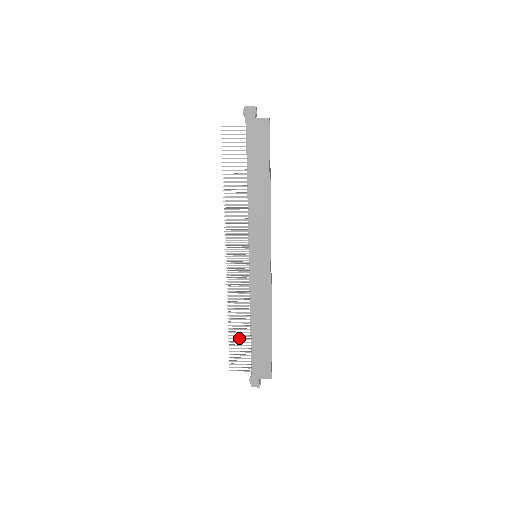
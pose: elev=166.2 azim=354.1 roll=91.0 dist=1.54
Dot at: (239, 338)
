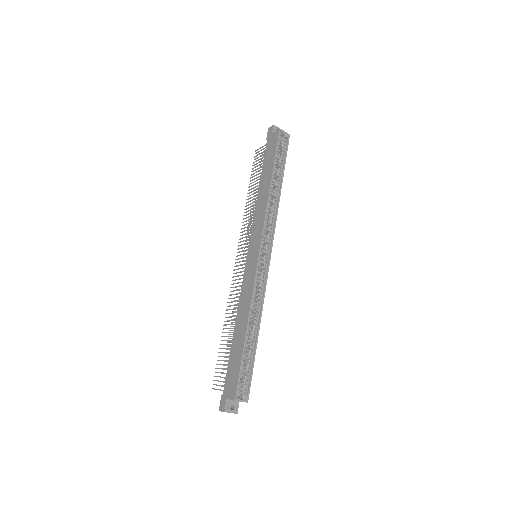
Dot at: occluded
